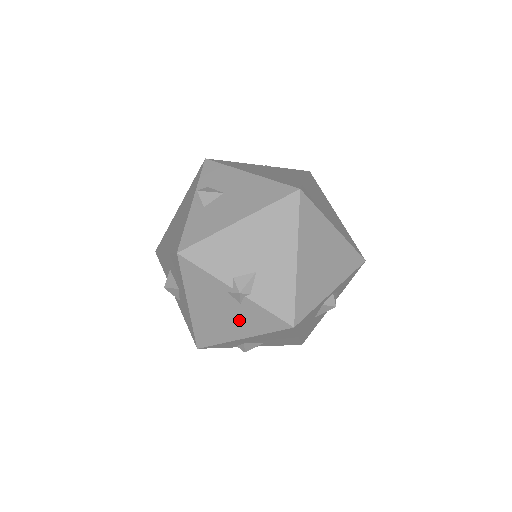
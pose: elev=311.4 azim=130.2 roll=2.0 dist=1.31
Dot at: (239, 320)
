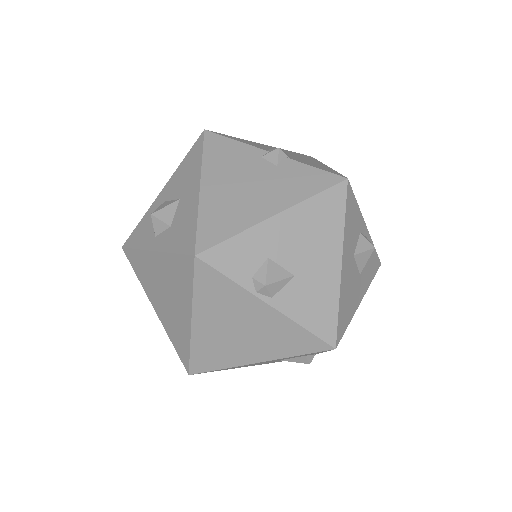
Dot at: (273, 188)
